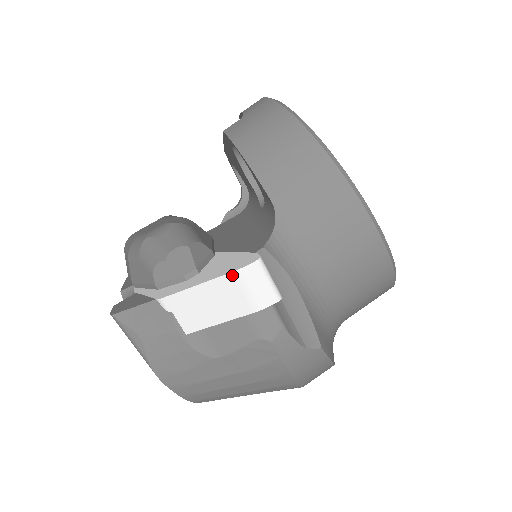
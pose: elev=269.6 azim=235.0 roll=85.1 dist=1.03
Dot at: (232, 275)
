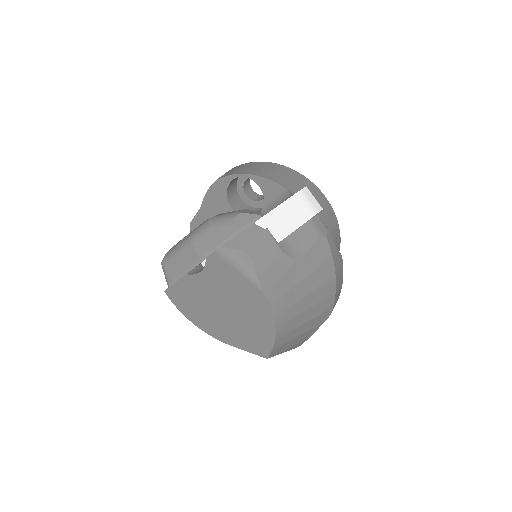
Dot at: (298, 194)
